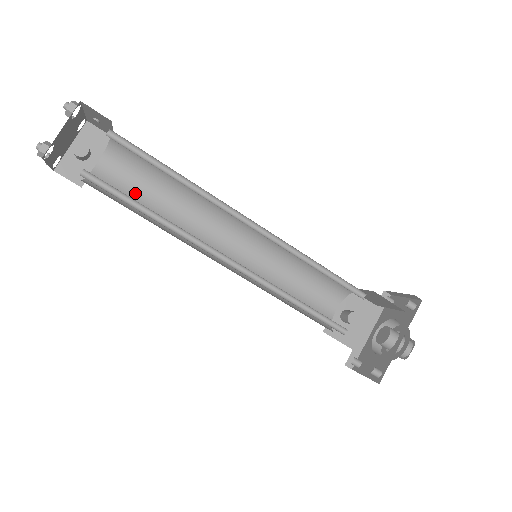
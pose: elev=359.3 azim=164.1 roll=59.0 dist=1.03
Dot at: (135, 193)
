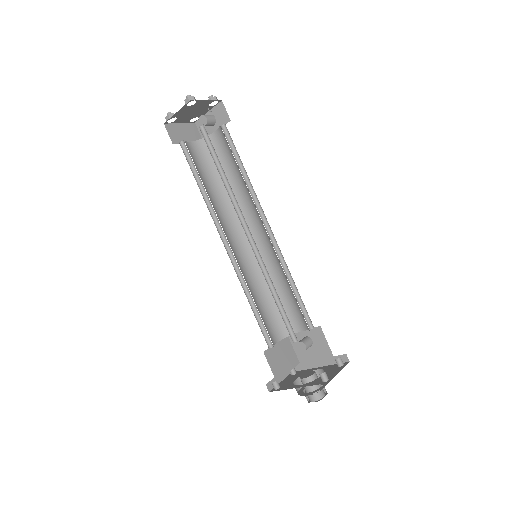
Dot at: (224, 164)
